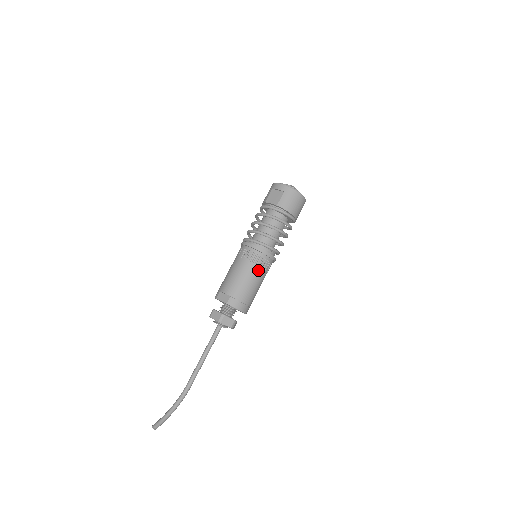
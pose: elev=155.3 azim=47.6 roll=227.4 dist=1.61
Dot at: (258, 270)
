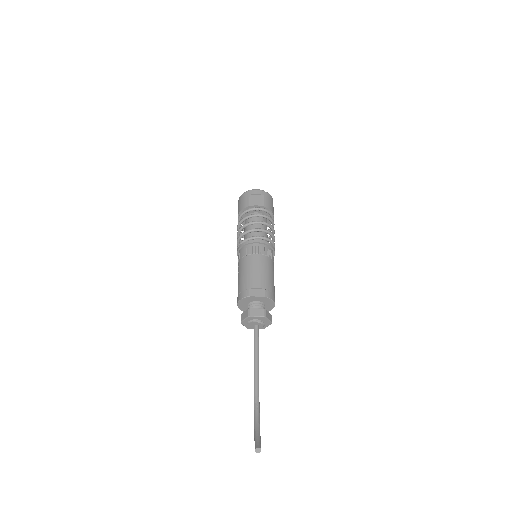
Dot at: (273, 264)
